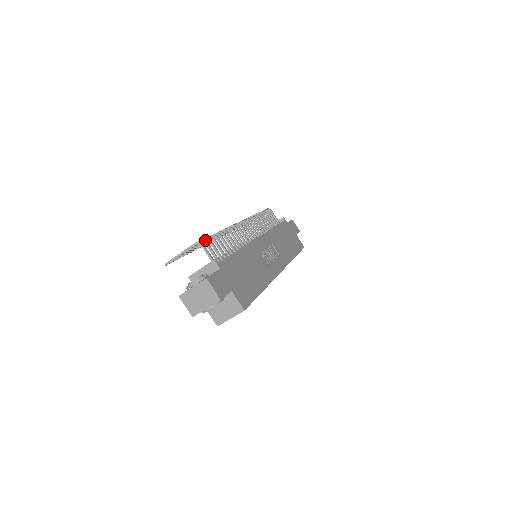
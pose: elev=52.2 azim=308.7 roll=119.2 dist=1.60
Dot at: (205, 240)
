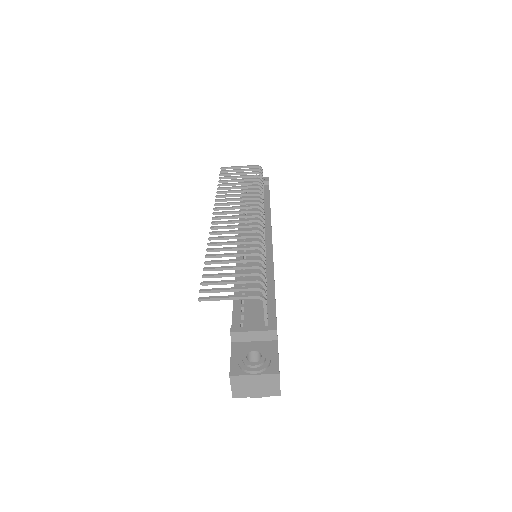
Dot at: (259, 282)
